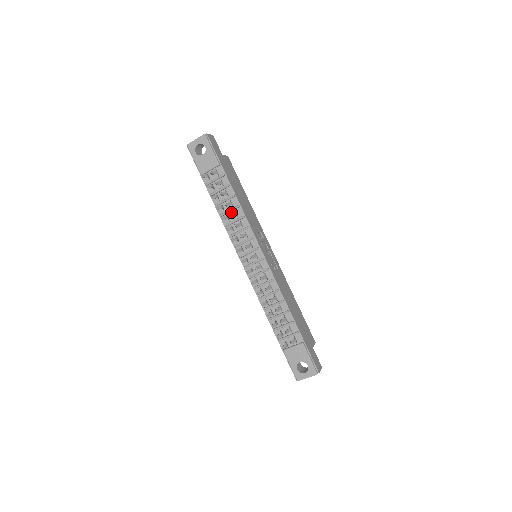
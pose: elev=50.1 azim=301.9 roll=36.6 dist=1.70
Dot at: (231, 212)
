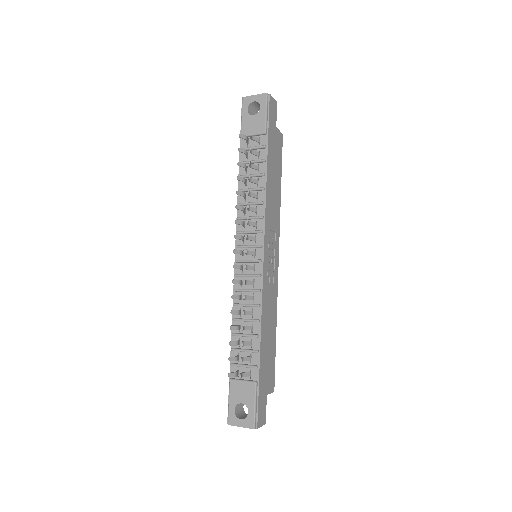
Dot at: (252, 192)
